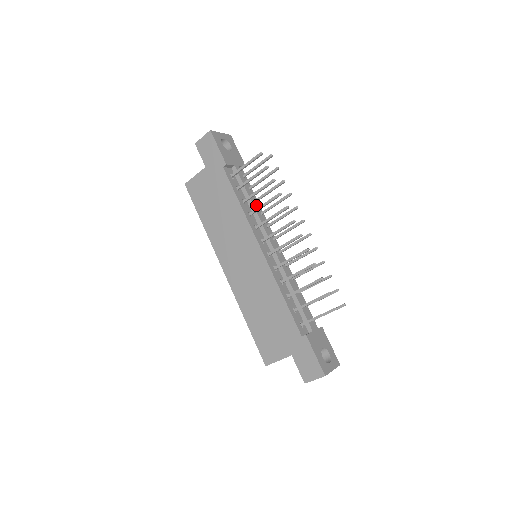
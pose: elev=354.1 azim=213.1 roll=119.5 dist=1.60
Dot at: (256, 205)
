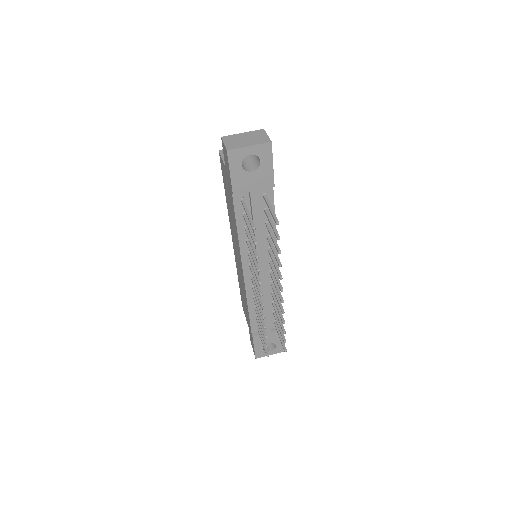
Dot at: (260, 234)
